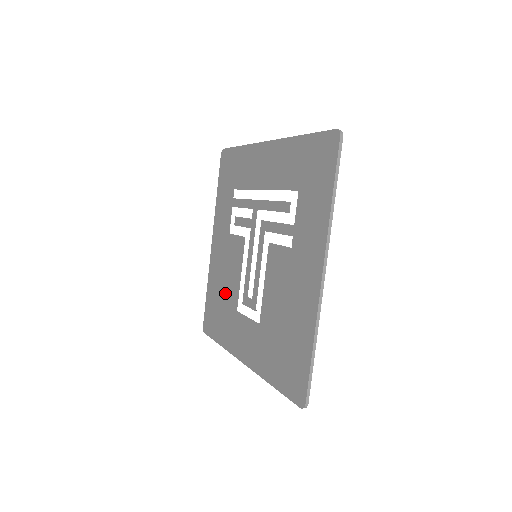
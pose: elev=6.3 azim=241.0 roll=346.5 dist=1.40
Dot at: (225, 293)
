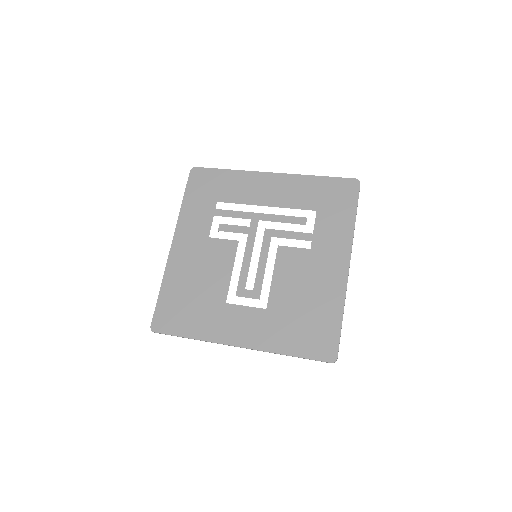
Dot at: (202, 289)
